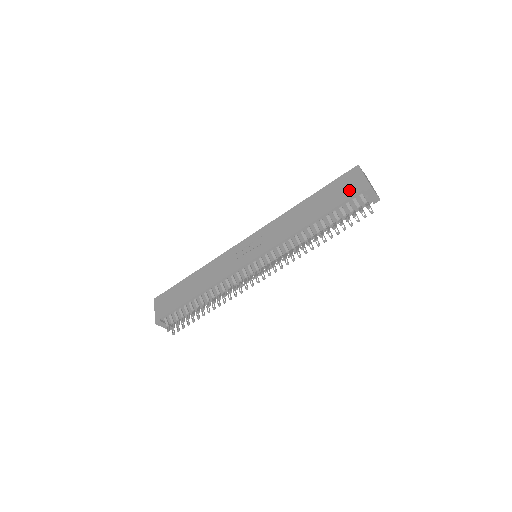
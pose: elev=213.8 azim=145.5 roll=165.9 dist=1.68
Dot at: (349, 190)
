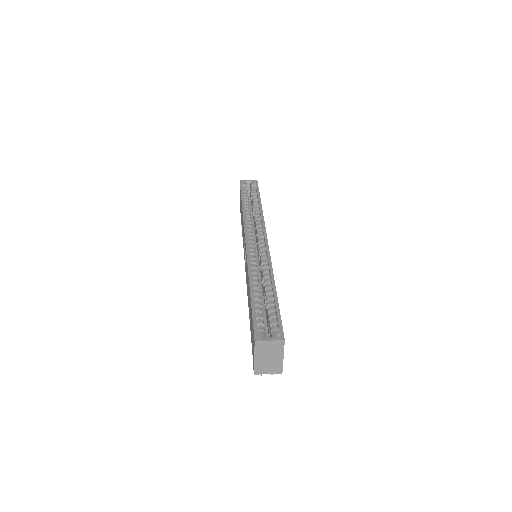
Dot at: (252, 345)
